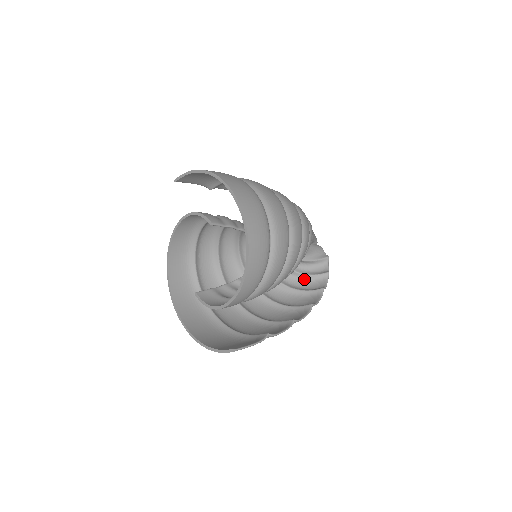
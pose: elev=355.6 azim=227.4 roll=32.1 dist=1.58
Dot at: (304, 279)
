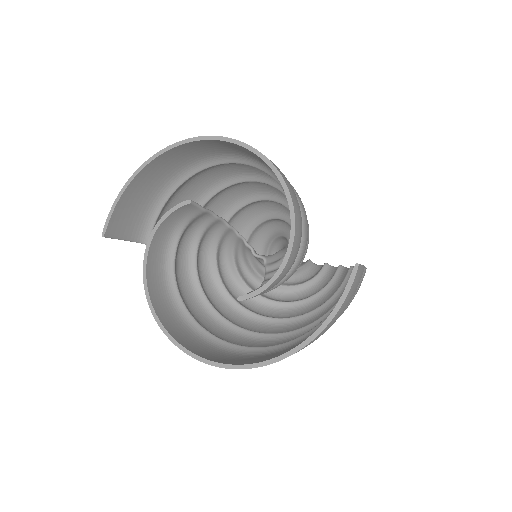
Dot at: (313, 285)
